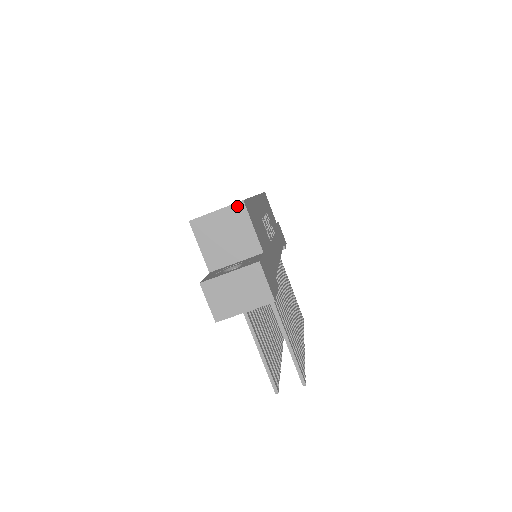
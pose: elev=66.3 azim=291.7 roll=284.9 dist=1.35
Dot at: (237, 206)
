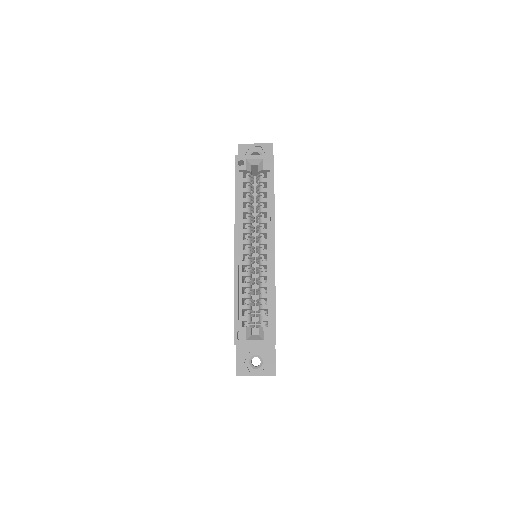
Dot at: occluded
